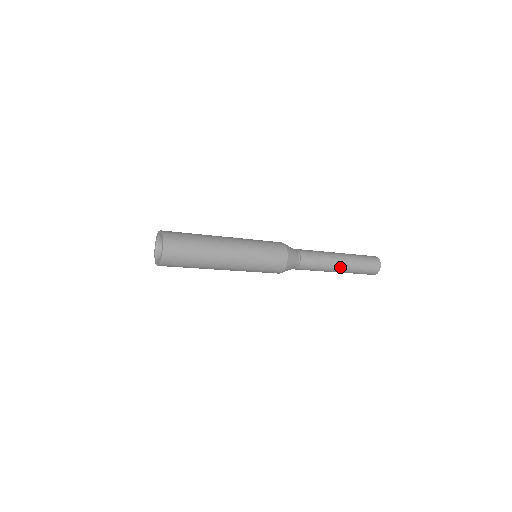
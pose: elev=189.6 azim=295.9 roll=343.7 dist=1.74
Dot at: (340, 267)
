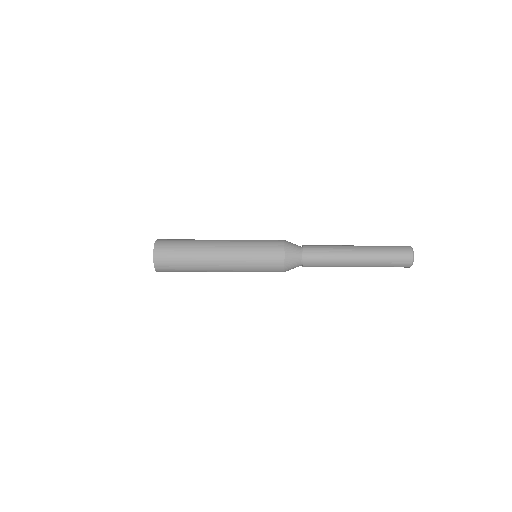
Dot at: occluded
